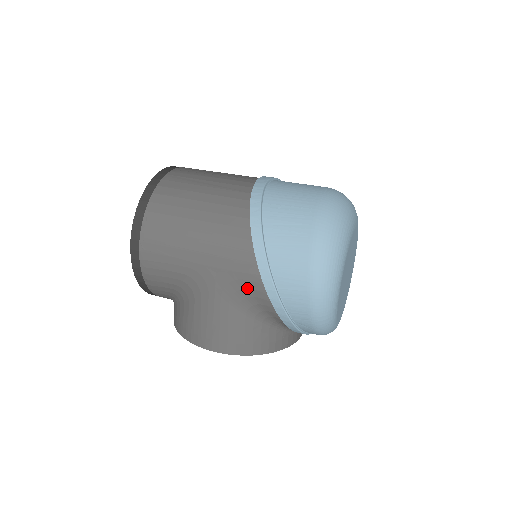
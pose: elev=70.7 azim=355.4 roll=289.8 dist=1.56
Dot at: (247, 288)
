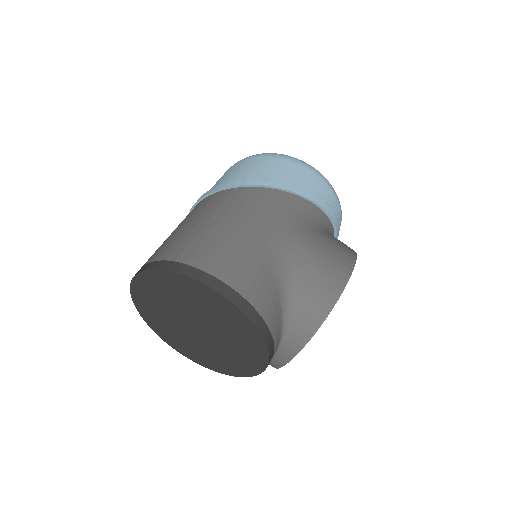
Dot at: (296, 211)
